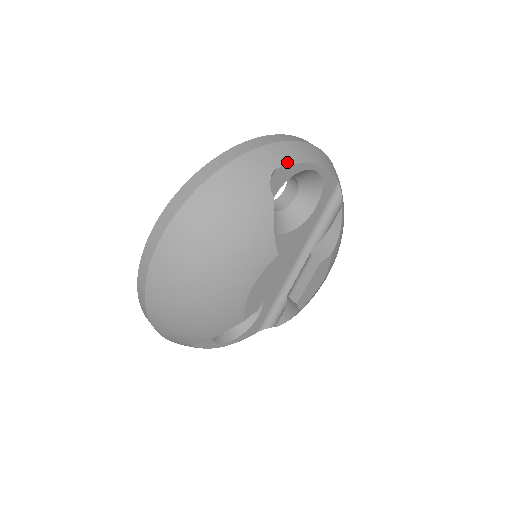
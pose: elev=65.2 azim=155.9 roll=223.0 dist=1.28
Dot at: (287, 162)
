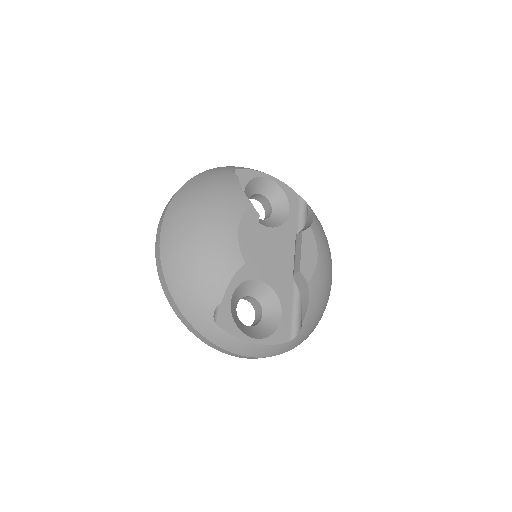
Dot at: (245, 168)
